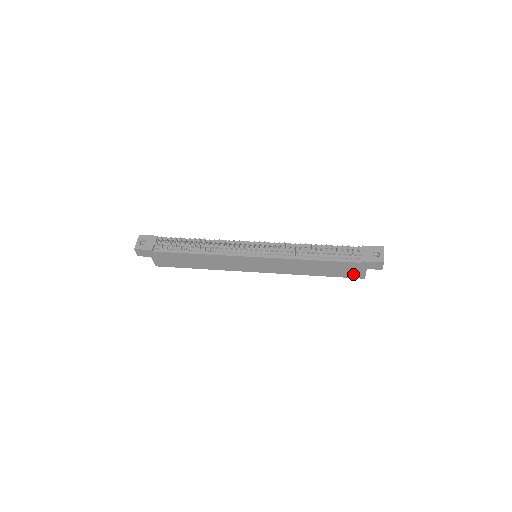
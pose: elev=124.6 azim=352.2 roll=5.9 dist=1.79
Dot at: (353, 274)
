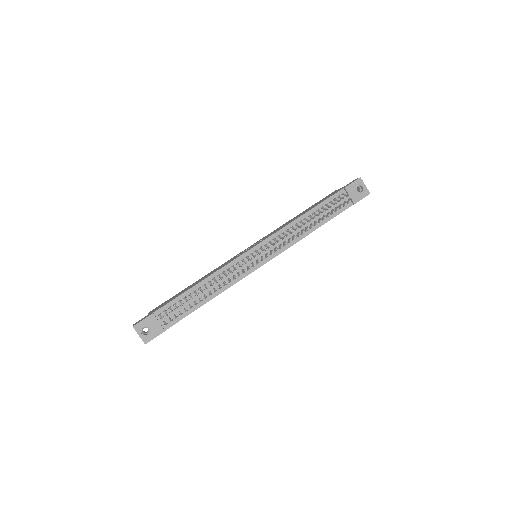
Dot at: occluded
